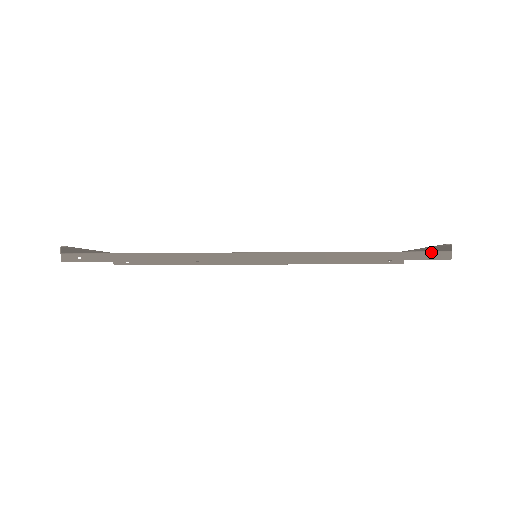
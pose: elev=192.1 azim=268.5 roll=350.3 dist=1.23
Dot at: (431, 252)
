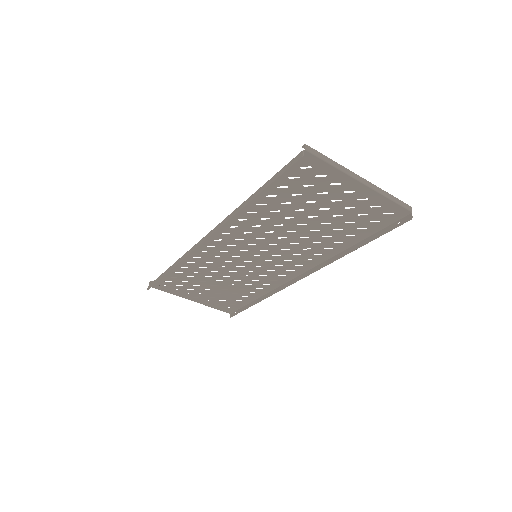
Dot at: (290, 161)
